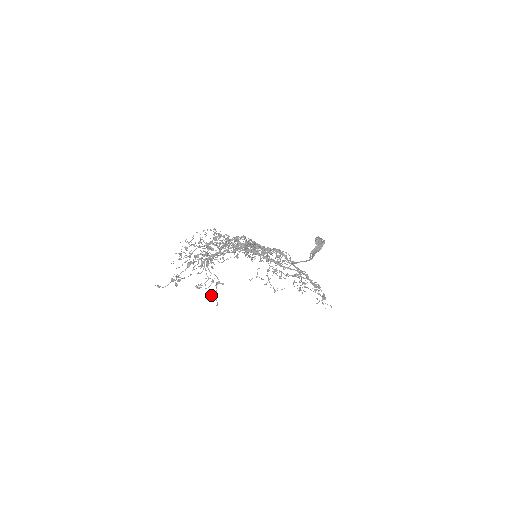
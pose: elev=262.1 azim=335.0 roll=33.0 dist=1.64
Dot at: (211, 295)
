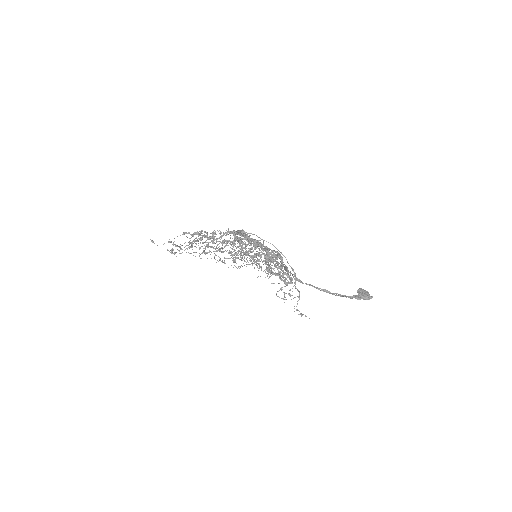
Dot at: occluded
